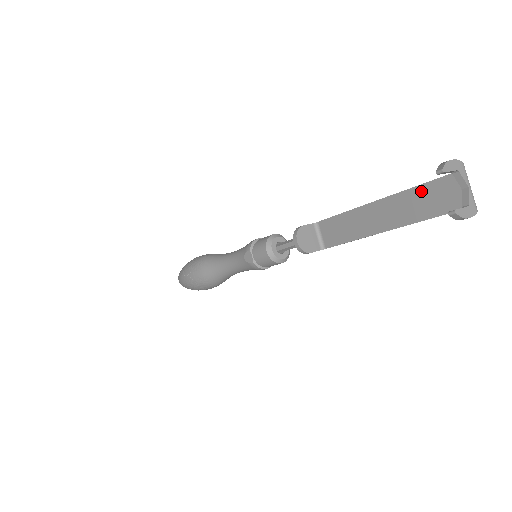
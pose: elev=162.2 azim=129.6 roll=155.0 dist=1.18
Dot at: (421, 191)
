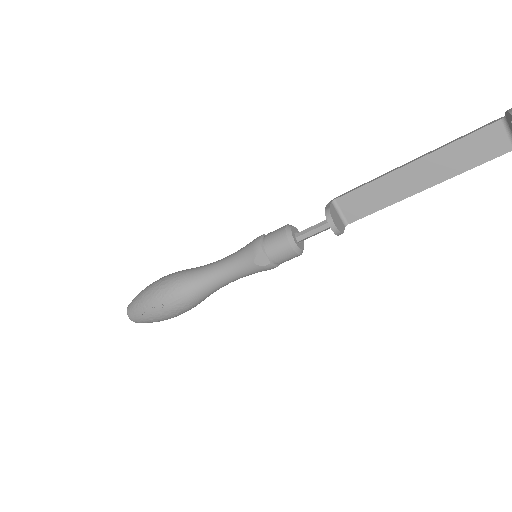
Dot at: (463, 144)
